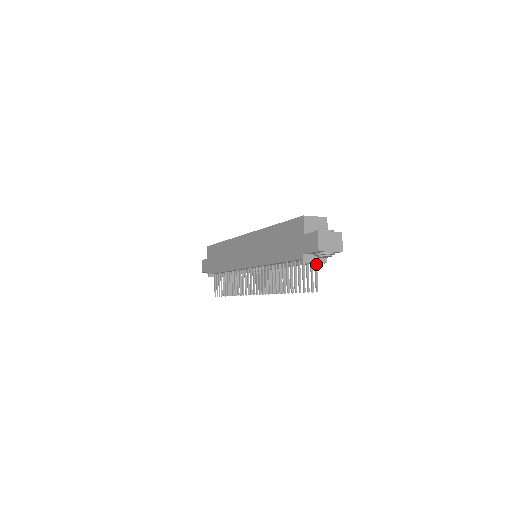
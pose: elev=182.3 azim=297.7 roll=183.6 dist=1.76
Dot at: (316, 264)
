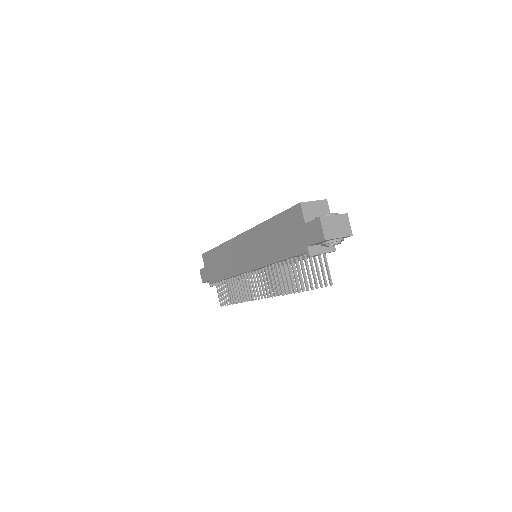
Dot at: (324, 254)
